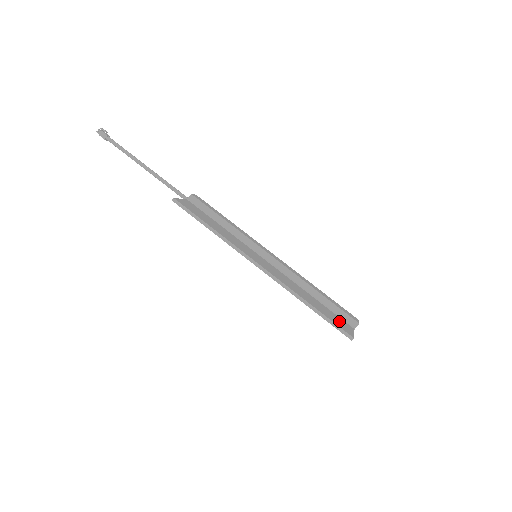
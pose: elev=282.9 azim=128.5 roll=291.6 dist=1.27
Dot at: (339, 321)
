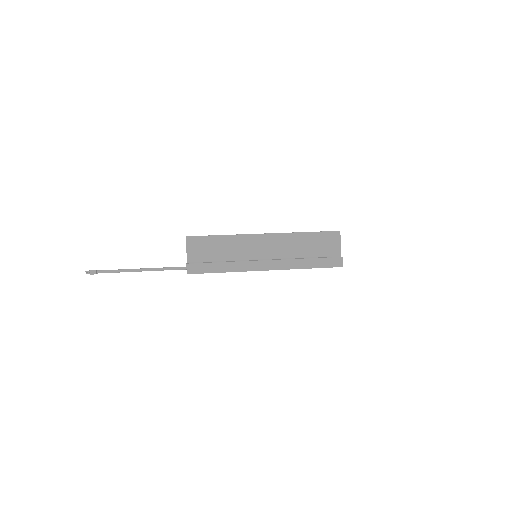
Dot at: (328, 245)
